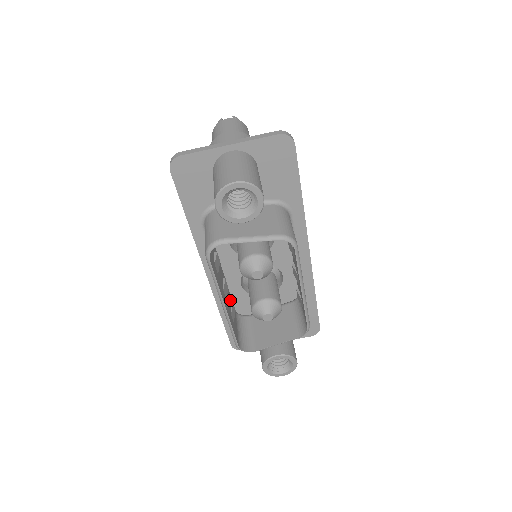
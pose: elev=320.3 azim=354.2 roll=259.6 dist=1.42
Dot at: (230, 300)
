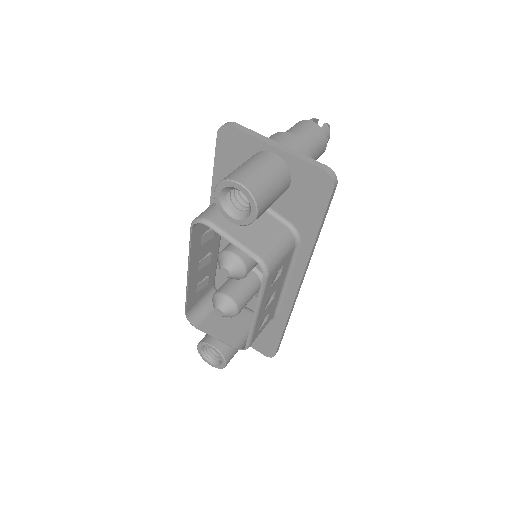
Dot at: (210, 273)
